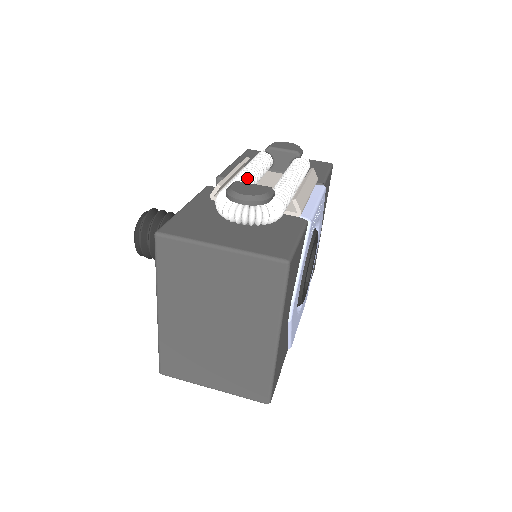
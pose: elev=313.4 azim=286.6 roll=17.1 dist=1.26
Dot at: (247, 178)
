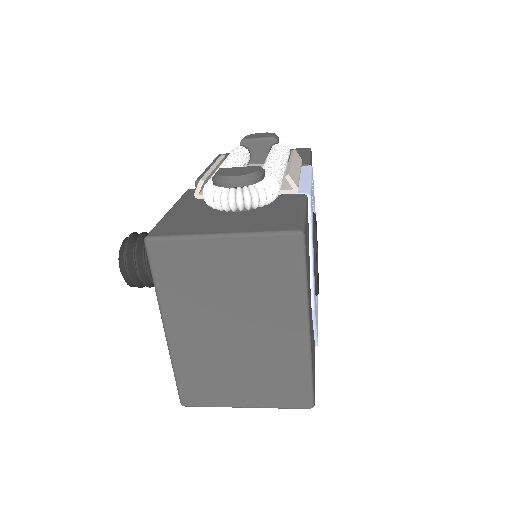
Dot at: occluded
